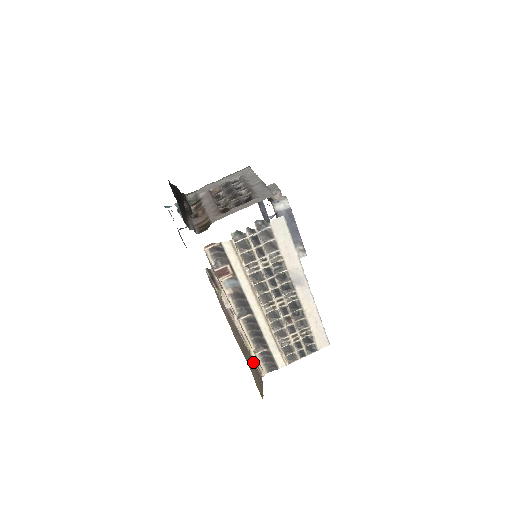
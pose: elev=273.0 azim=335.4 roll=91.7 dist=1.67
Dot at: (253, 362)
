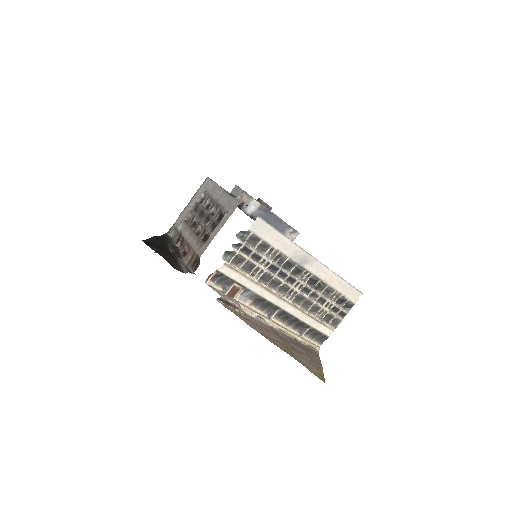
Dot at: (303, 345)
